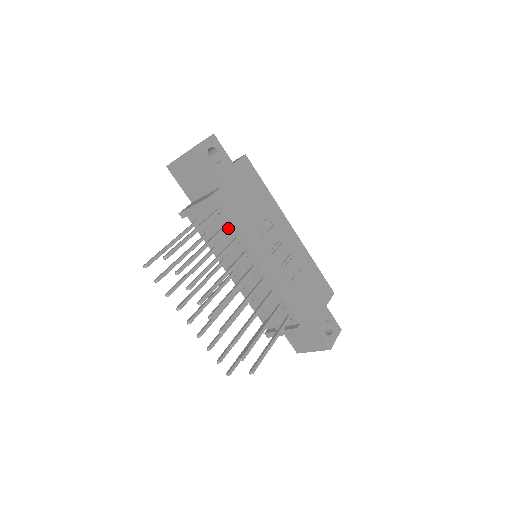
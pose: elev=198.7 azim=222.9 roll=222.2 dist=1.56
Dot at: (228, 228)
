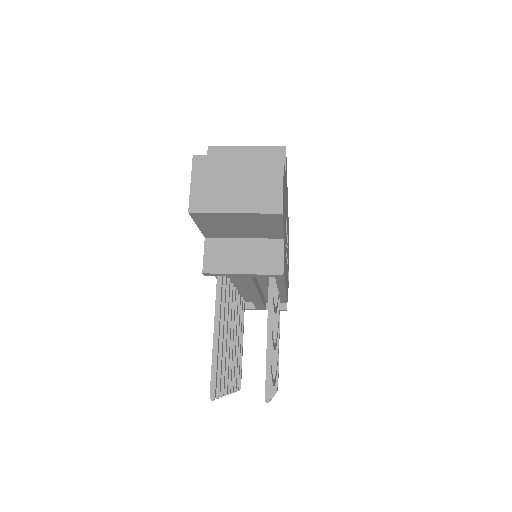
Dot at: occluded
